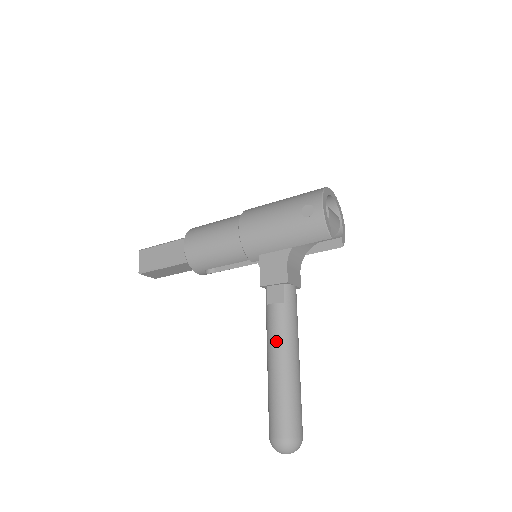
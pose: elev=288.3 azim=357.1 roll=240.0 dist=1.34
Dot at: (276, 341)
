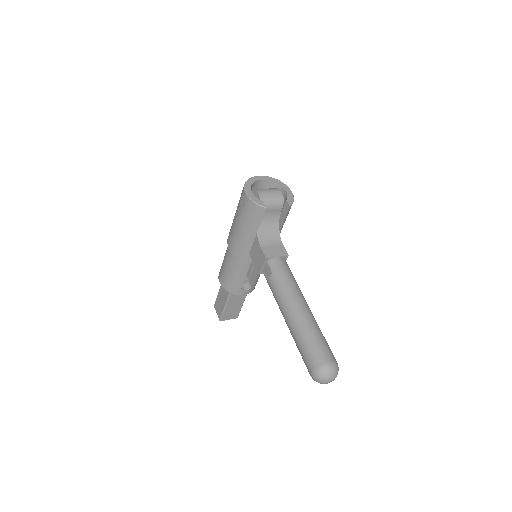
Dot at: (280, 304)
